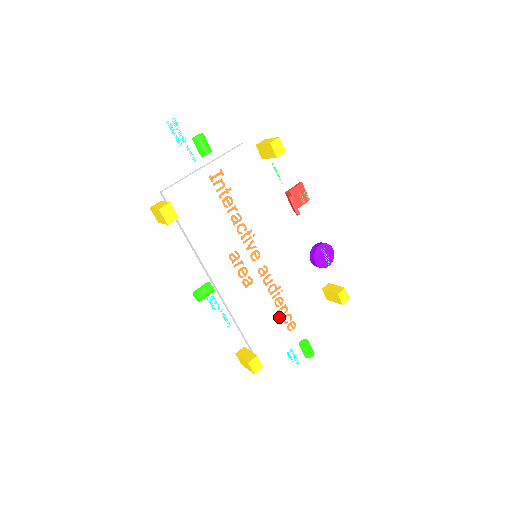
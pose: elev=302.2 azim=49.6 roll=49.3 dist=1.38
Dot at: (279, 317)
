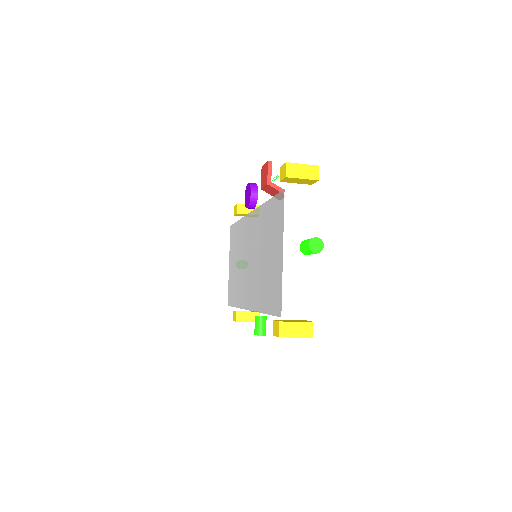
Dot at: occluded
